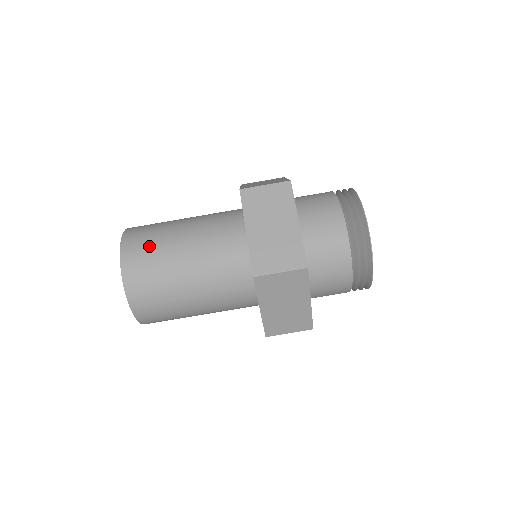
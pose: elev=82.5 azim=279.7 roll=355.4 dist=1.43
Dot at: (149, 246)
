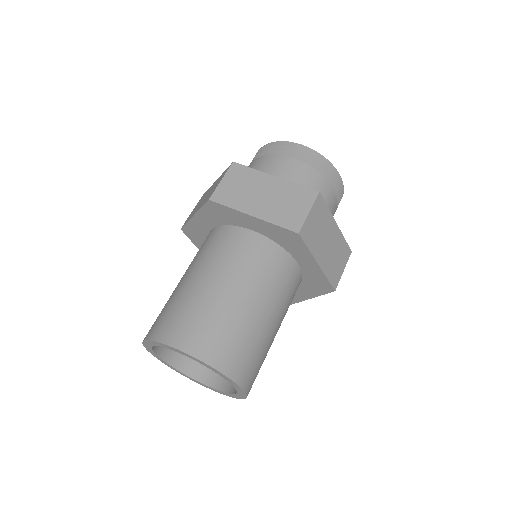
Dot at: (190, 316)
